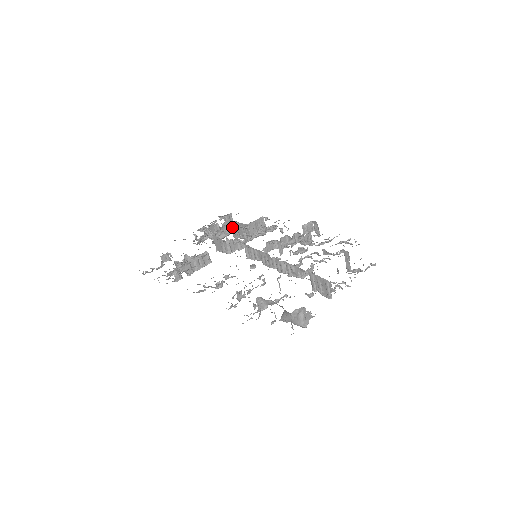
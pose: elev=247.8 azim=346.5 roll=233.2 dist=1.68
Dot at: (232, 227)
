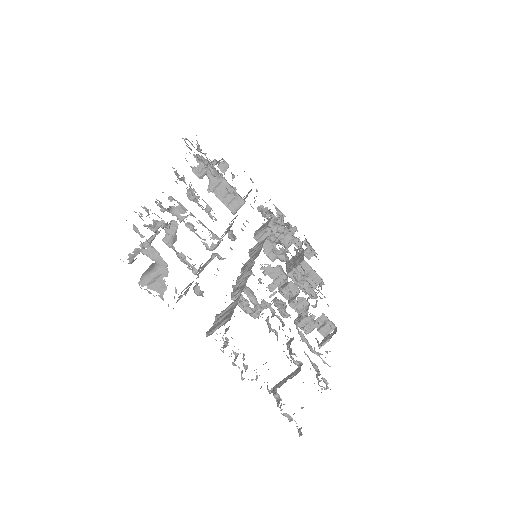
Dot at: (293, 240)
